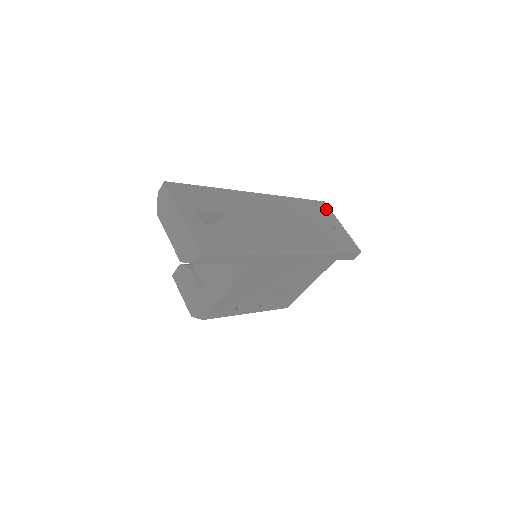
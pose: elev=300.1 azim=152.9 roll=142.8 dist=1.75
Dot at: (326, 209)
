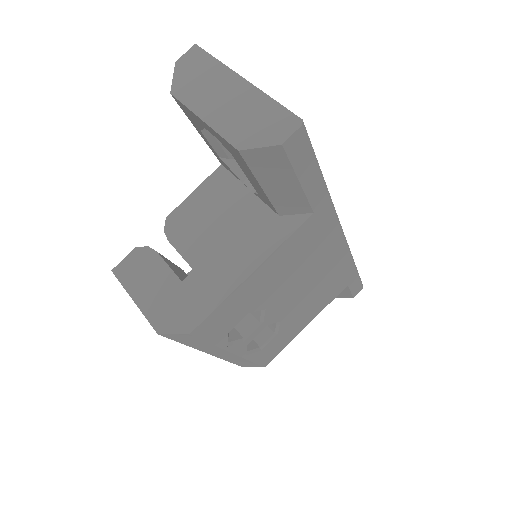
Dot at: occluded
